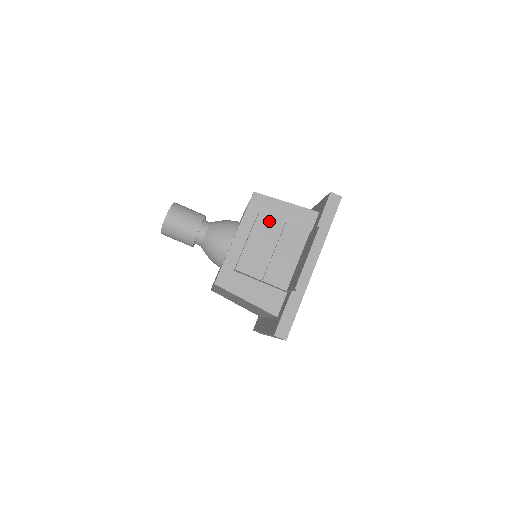
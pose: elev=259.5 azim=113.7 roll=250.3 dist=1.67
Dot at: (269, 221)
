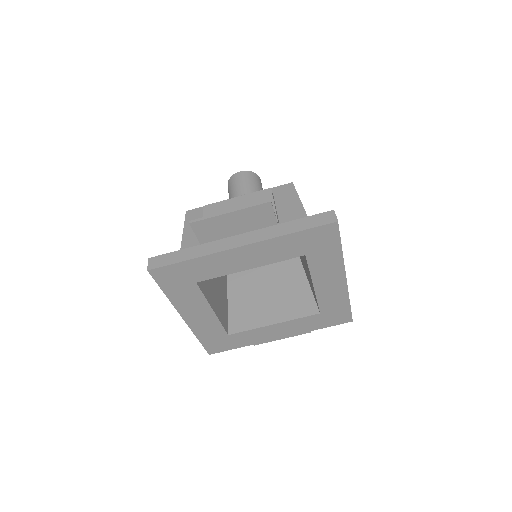
Dot at: (267, 199)
